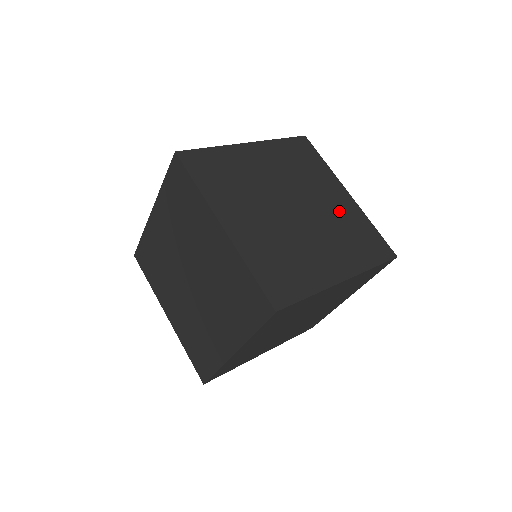
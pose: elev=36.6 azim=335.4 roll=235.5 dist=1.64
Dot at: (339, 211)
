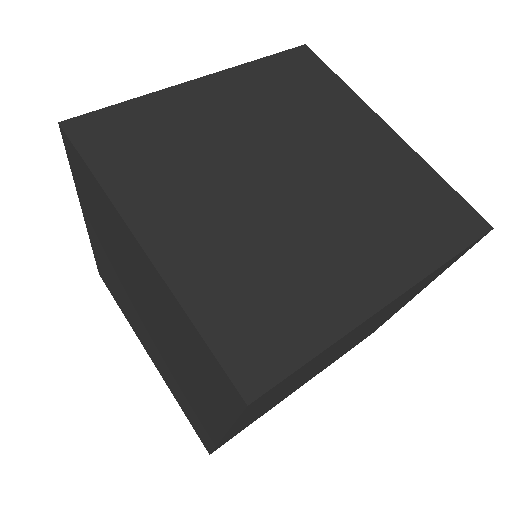
Dot at: (373, 165)
